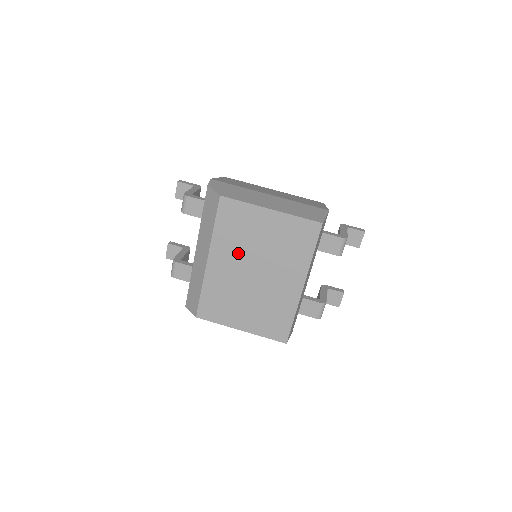
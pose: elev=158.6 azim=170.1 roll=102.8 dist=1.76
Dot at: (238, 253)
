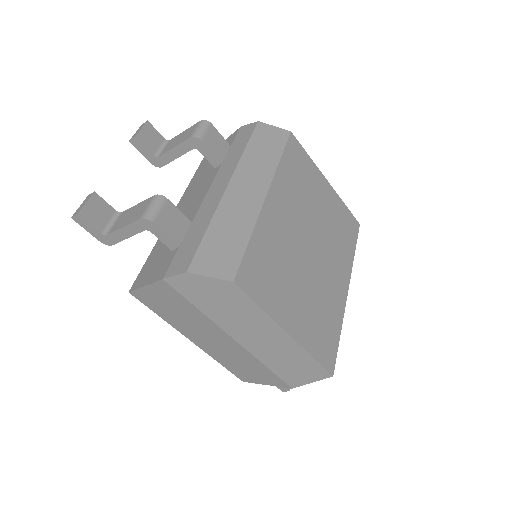
Dot at: (298, 209)
